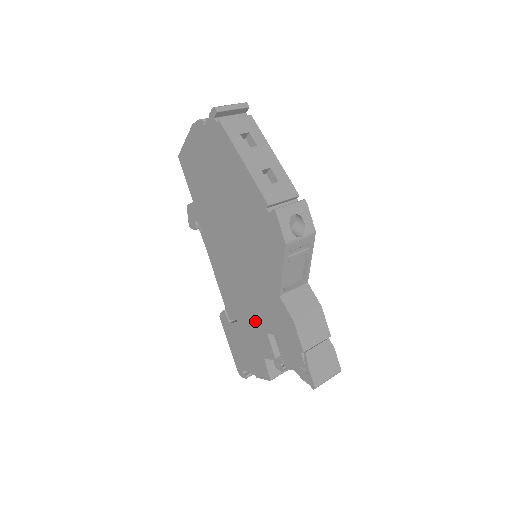
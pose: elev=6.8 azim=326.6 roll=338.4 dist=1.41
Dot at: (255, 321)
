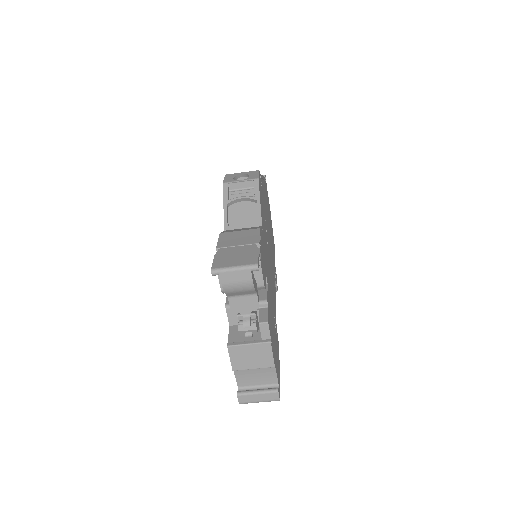
Dot at: occluded
